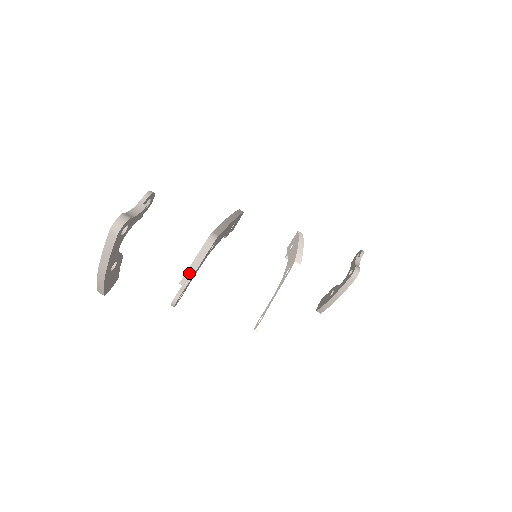
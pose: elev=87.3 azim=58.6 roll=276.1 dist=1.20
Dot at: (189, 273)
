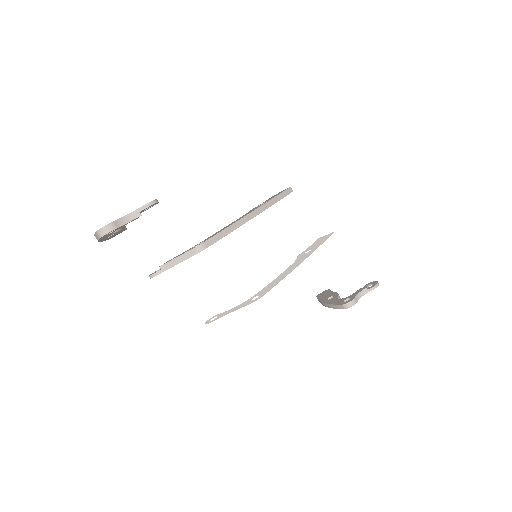
Dot at: (169, 264)
